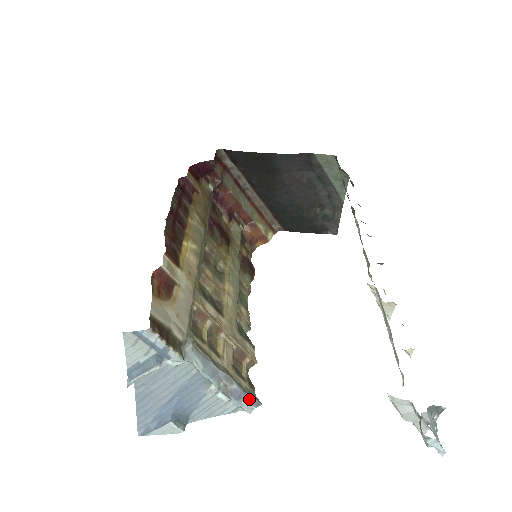
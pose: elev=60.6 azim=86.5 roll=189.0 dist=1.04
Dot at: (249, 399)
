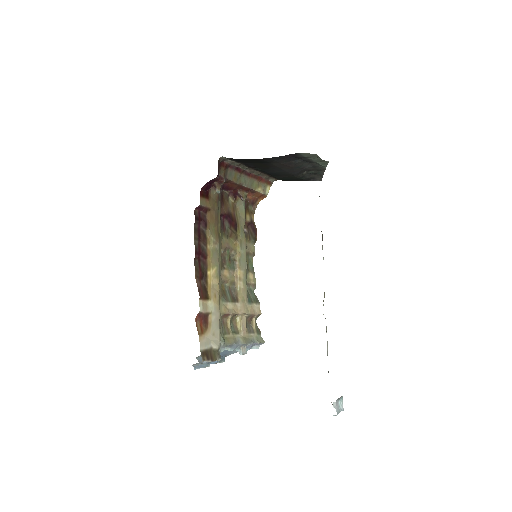
Dot at: (257, 344)
